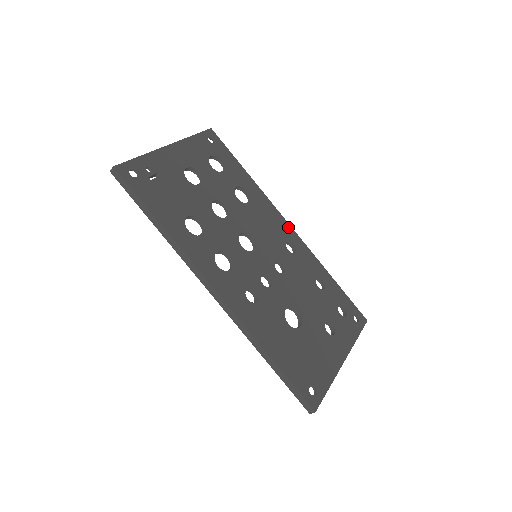
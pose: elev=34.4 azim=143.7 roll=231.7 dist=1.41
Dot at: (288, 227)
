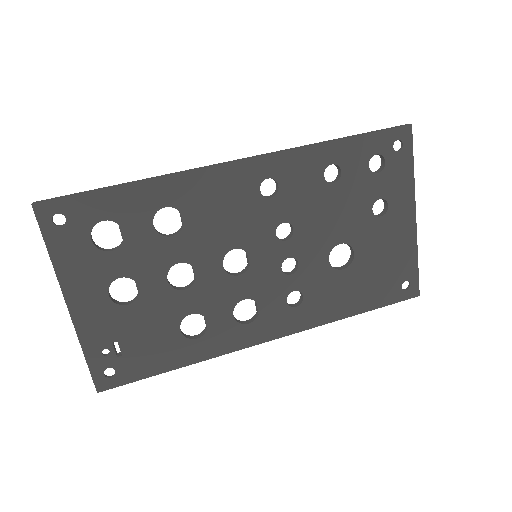
Dot at: (240, 168)
